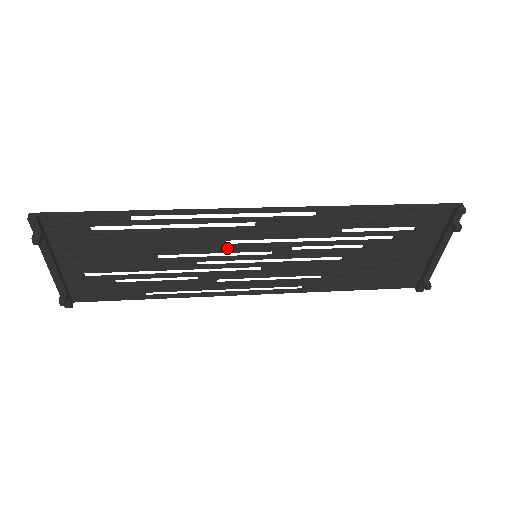
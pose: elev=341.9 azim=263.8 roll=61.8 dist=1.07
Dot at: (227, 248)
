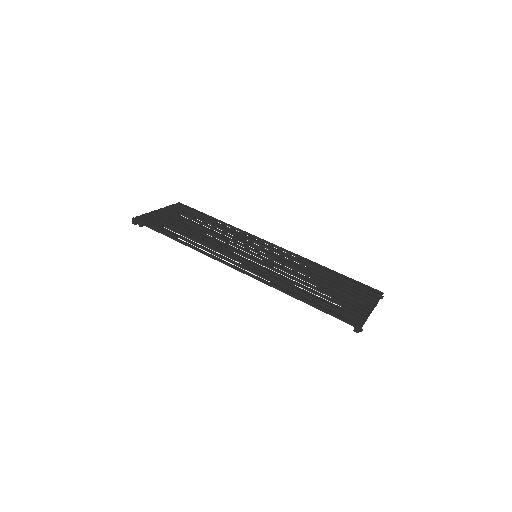
Dot at: (236, 252)
